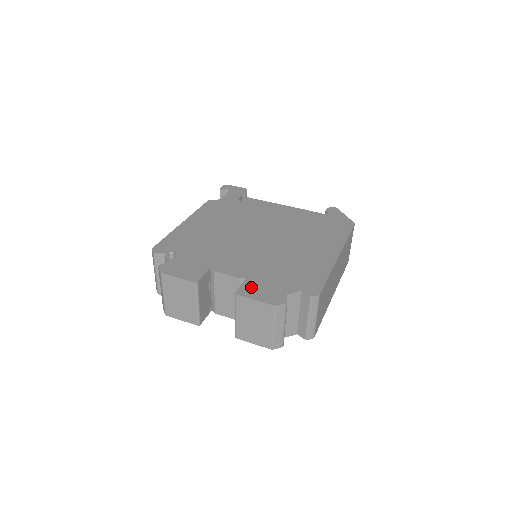
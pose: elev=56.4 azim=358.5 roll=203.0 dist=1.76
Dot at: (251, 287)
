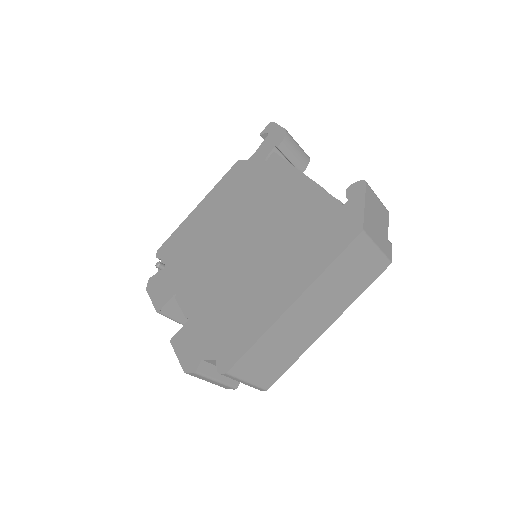
Dot at: (184, 336)
